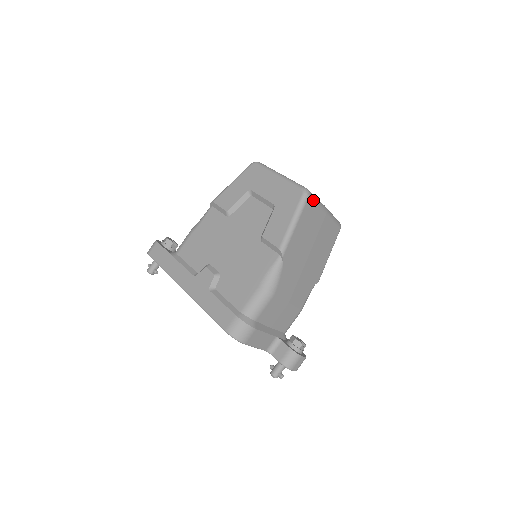
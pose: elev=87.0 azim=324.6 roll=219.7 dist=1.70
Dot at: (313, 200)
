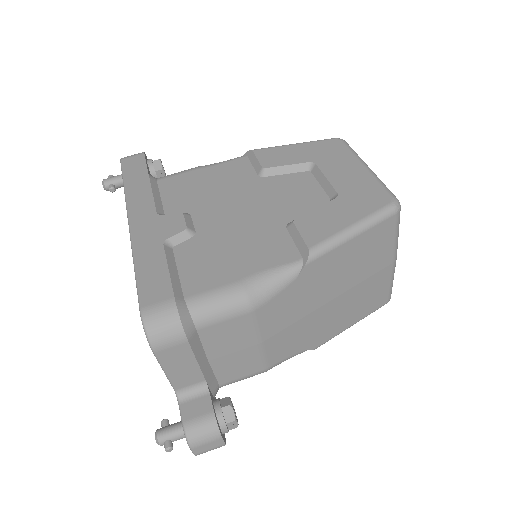
Dot at: (396, 225)
